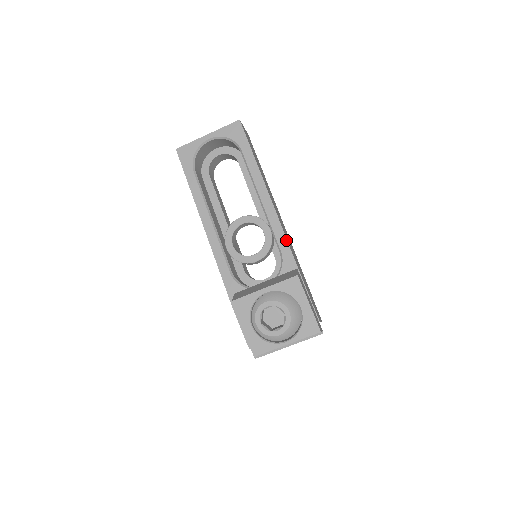
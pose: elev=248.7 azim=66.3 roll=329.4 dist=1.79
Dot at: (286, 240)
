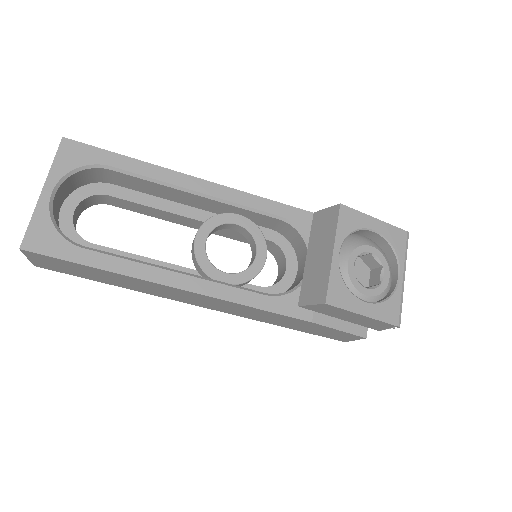
Dot at: (271, 201)
